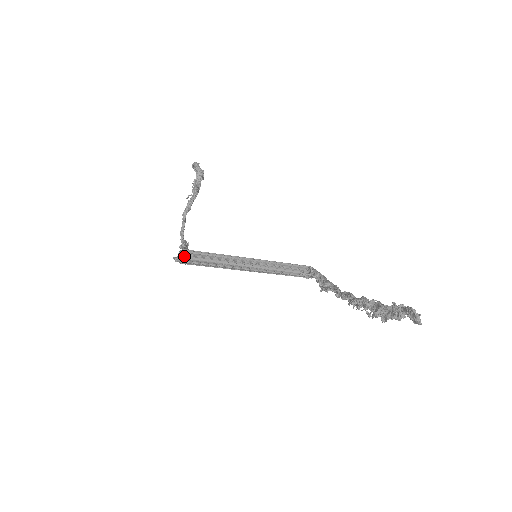
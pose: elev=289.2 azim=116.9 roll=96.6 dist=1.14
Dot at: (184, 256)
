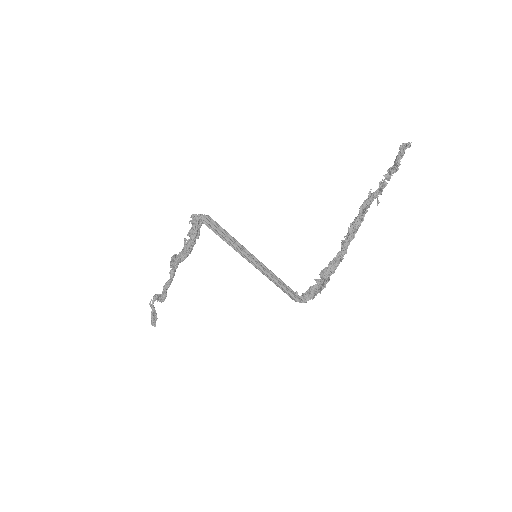
Dot at: (201, 215)
